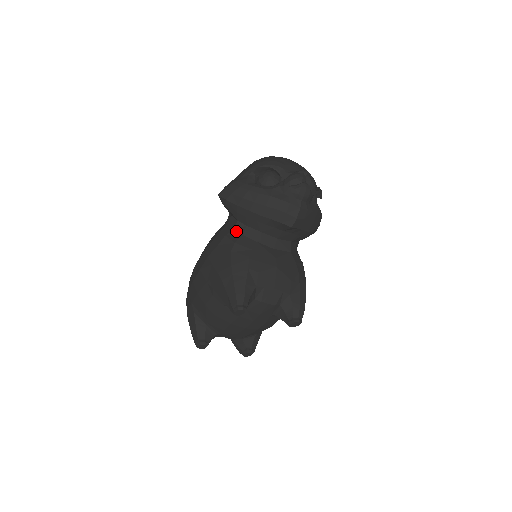
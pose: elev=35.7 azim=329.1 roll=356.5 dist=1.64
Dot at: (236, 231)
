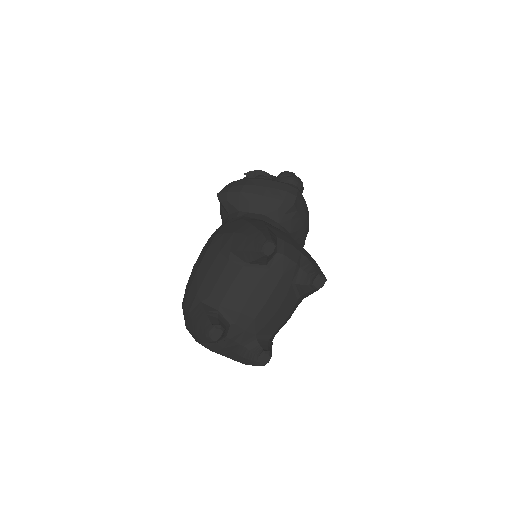
Dot at: occluded
